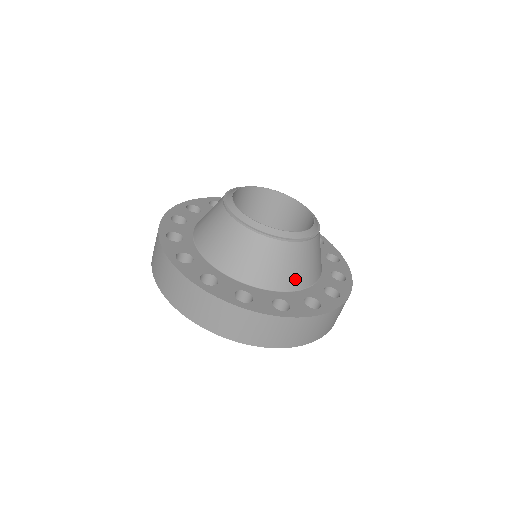
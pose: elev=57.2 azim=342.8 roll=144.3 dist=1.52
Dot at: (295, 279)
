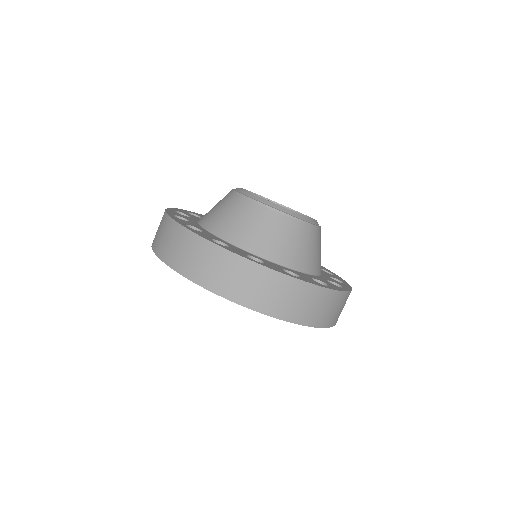
Dot at: (316, 264)
